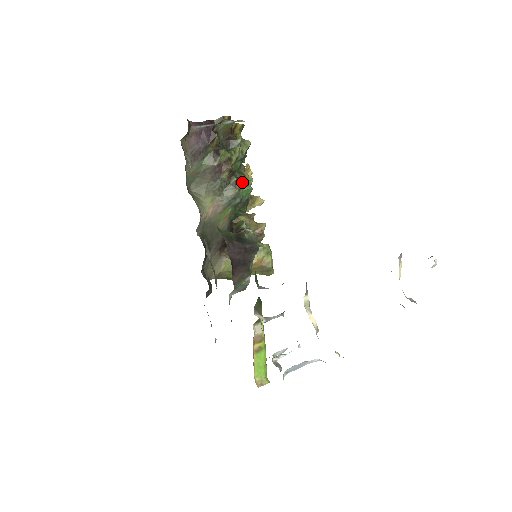
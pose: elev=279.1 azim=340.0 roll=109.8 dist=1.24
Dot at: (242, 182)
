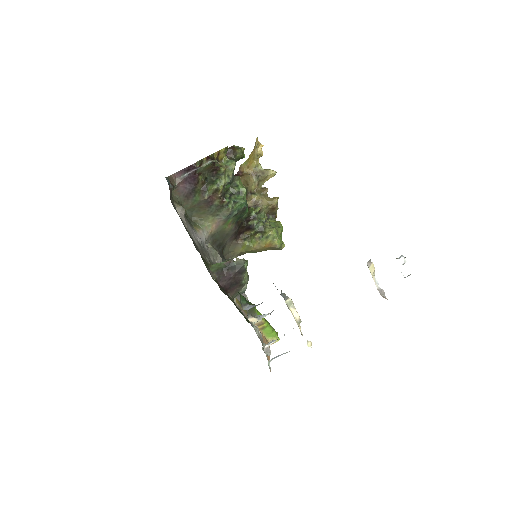
Dot at: (236, 196)
